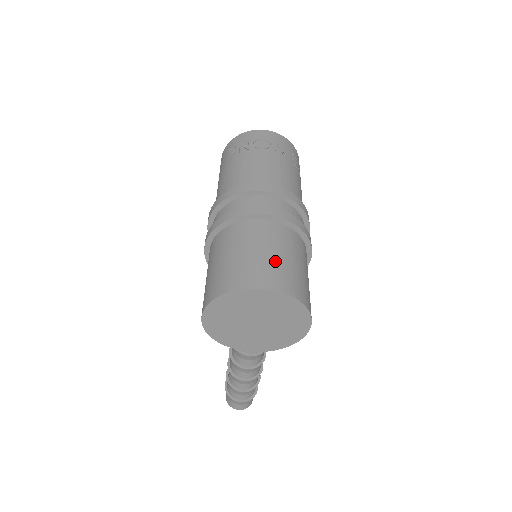
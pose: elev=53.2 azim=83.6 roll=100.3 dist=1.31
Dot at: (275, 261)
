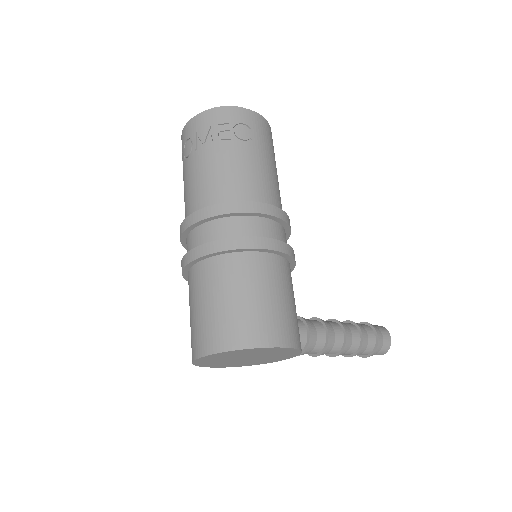
Dot at: (205, 317)
